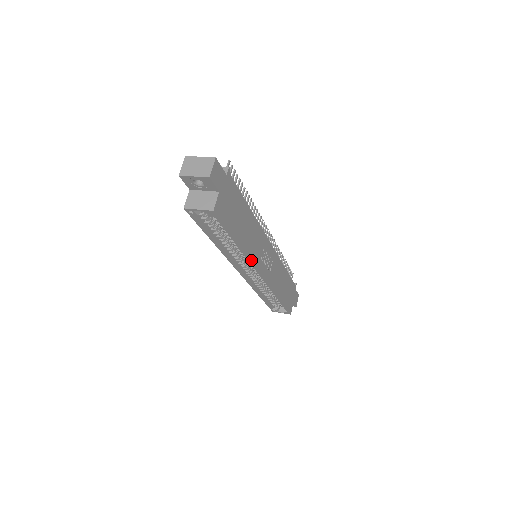
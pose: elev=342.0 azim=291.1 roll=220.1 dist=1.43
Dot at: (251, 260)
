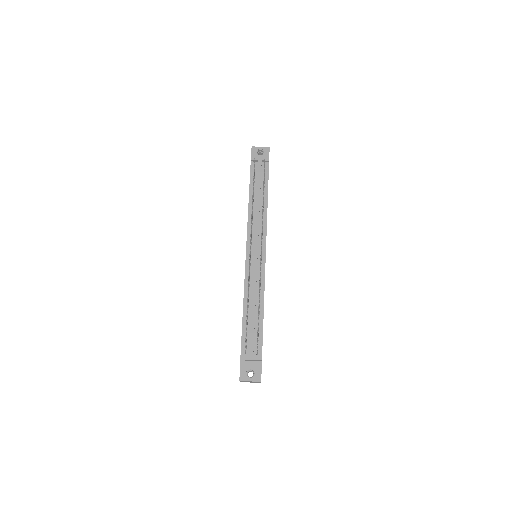
Dot at: occluded
